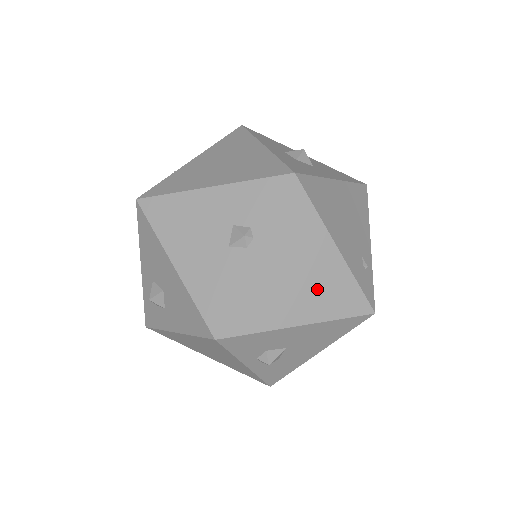
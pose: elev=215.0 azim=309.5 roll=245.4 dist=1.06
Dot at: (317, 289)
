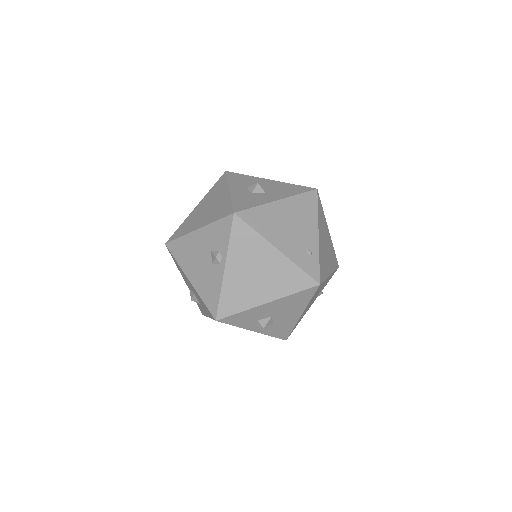
Dot at: (272, 278)
